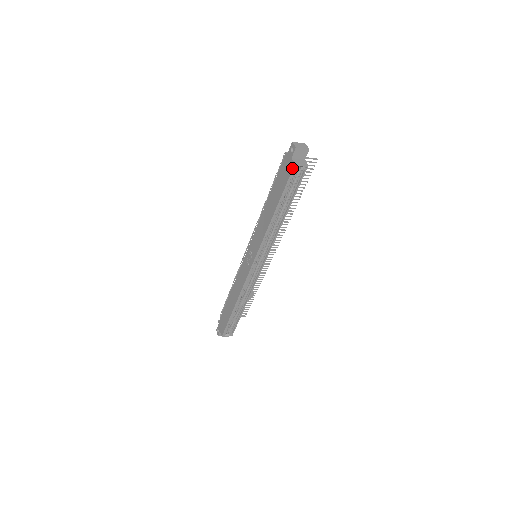
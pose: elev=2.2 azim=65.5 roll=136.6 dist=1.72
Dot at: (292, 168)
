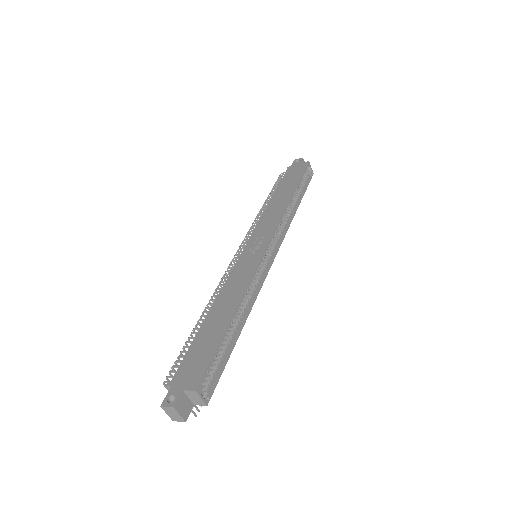
Dot at: (306, 164)
